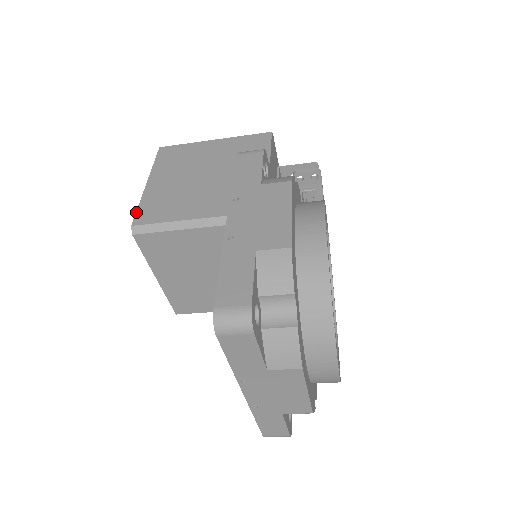
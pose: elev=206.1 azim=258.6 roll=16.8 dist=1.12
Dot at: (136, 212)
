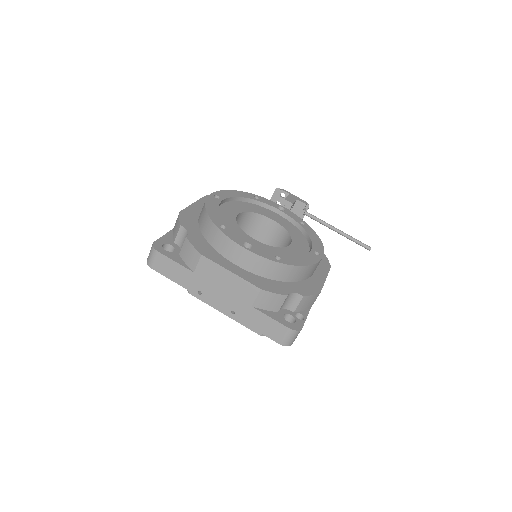
Dot at: occluded
